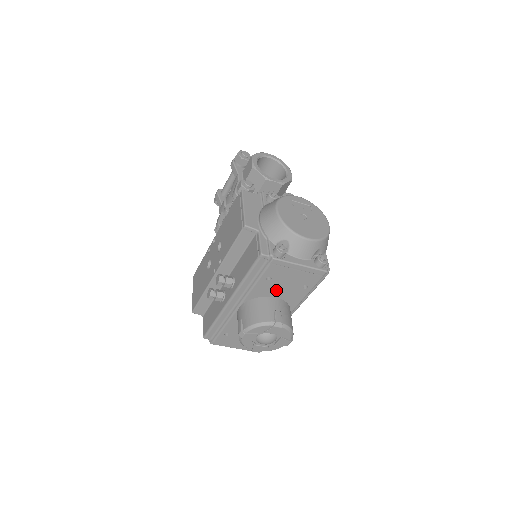
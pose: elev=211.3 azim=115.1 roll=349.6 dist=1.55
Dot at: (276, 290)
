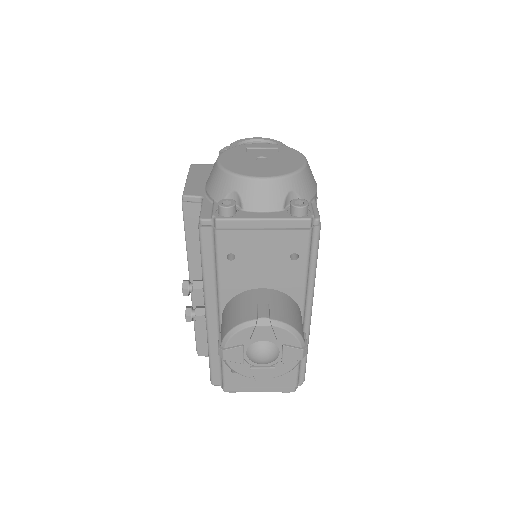
Dot at: (255, 275)
